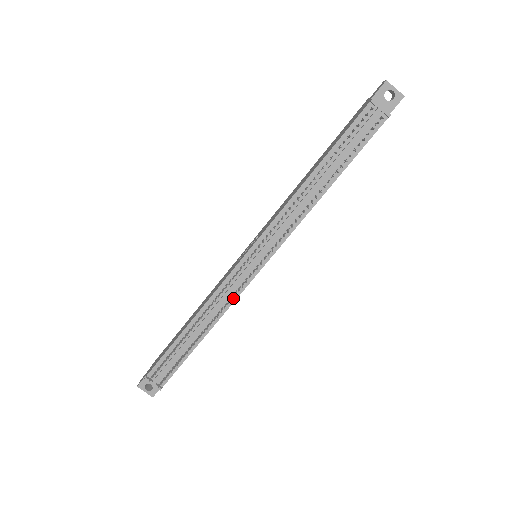
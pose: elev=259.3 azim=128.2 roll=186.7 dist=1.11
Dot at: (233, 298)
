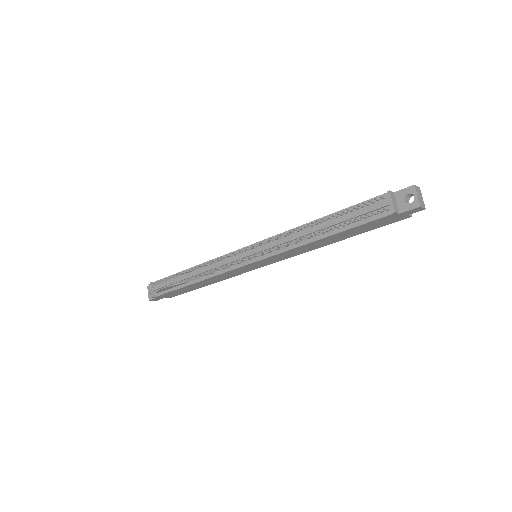
Dot at: (221, 271)
